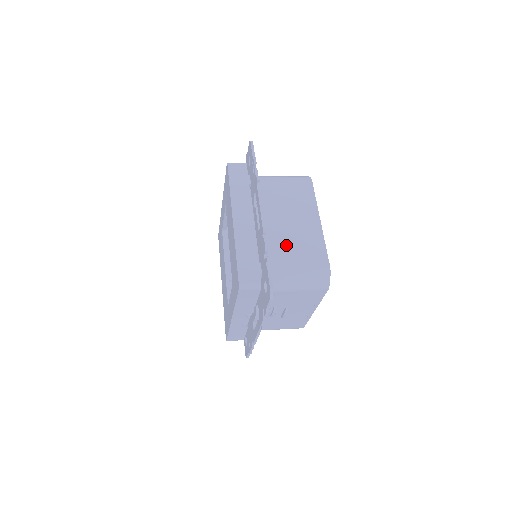
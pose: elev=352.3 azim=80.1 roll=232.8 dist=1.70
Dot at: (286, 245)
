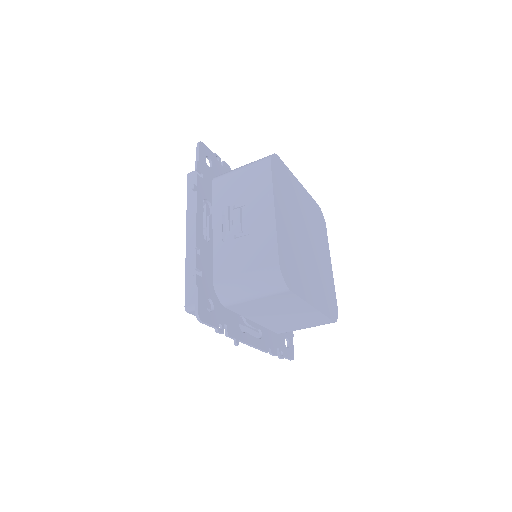
Dot at: occluded
